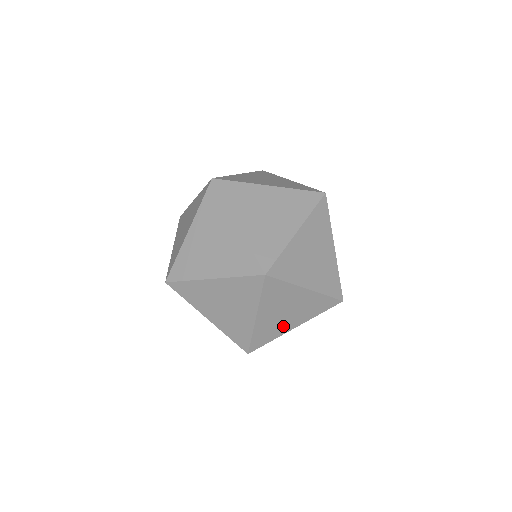
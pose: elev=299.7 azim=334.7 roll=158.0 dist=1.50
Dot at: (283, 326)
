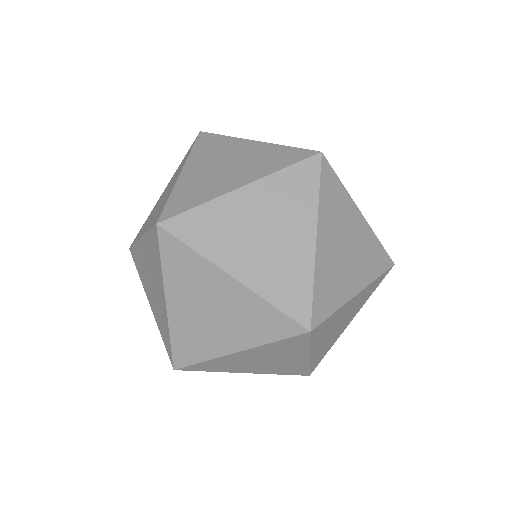
Dot at: (232, 250)
